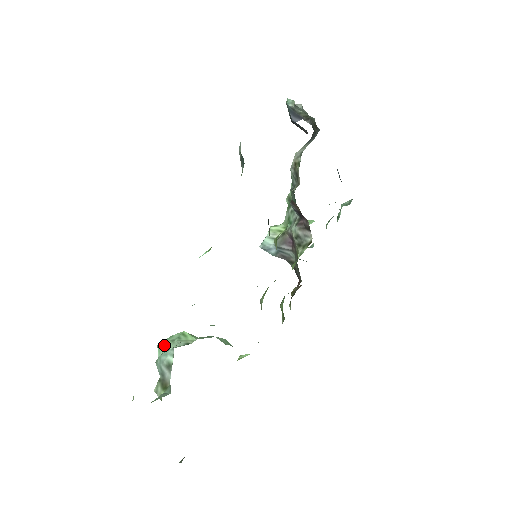
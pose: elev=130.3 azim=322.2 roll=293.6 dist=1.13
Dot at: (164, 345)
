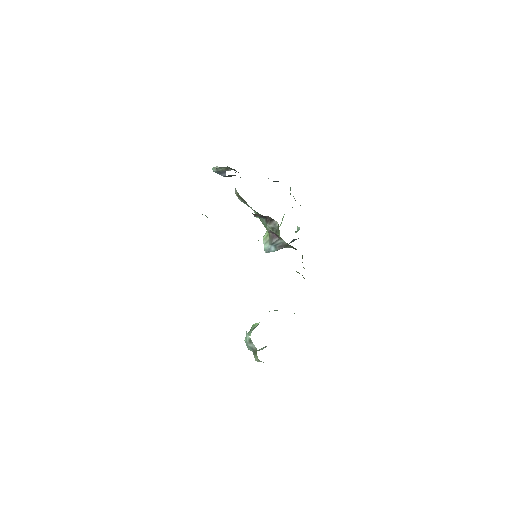
Dot at: occluded
